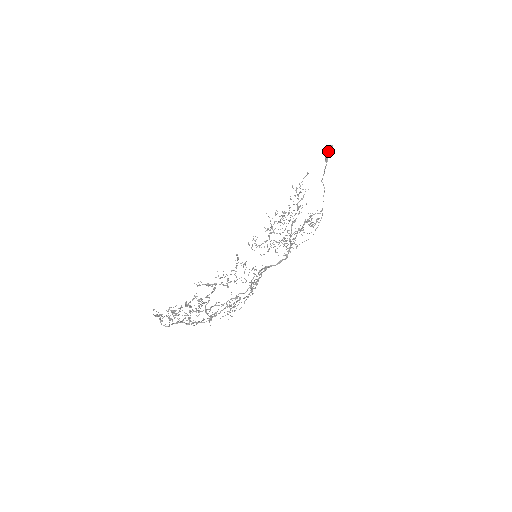
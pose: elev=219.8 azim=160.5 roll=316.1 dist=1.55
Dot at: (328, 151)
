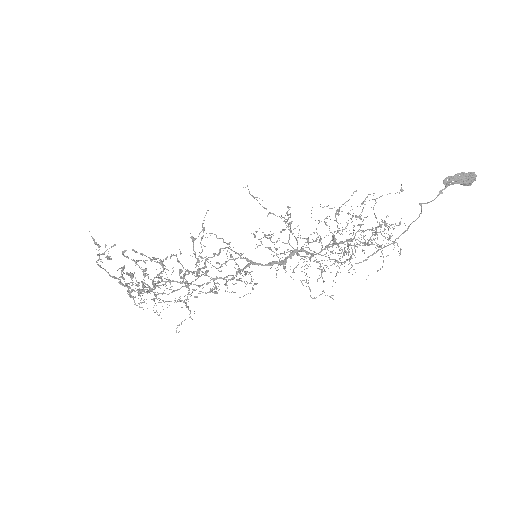
Dot at: (459, 176)
